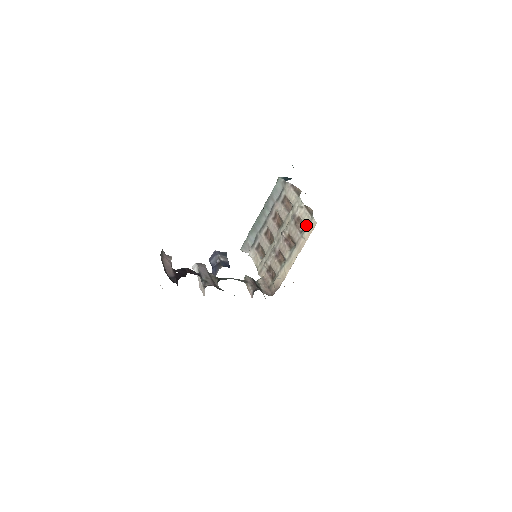
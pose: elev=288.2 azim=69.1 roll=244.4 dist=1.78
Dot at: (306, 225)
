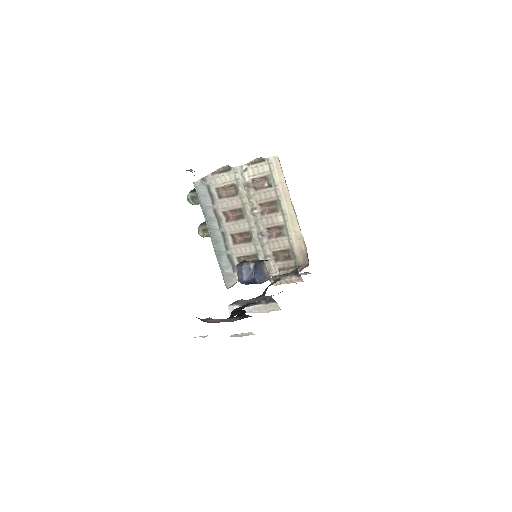
Dot at: (268, 173)
